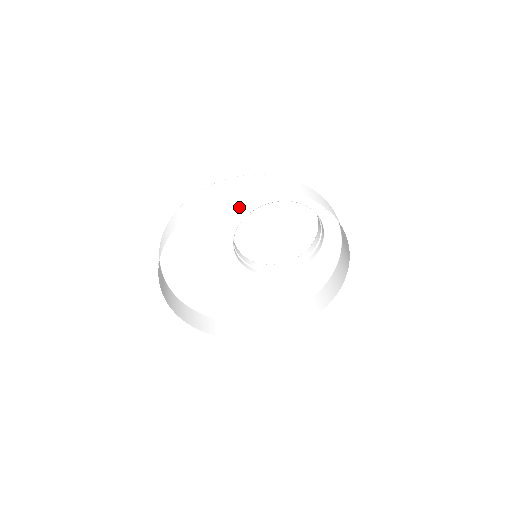
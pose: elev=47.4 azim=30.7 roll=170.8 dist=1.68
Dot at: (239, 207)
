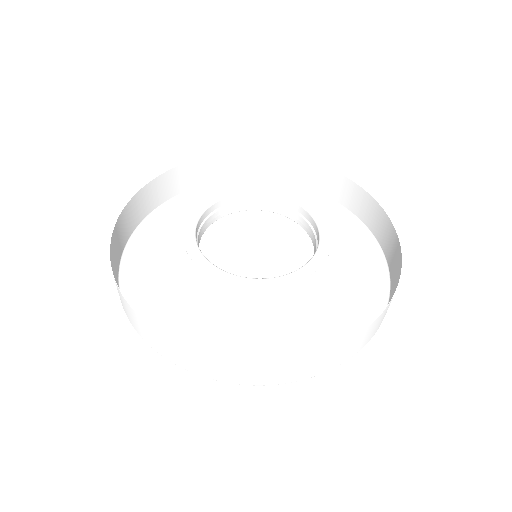
Dot at: (178, 237)
